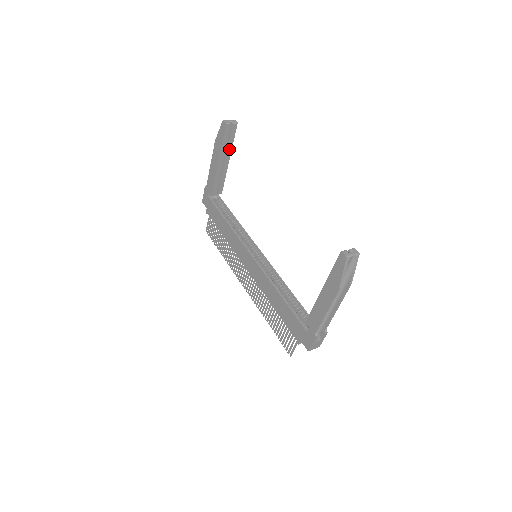
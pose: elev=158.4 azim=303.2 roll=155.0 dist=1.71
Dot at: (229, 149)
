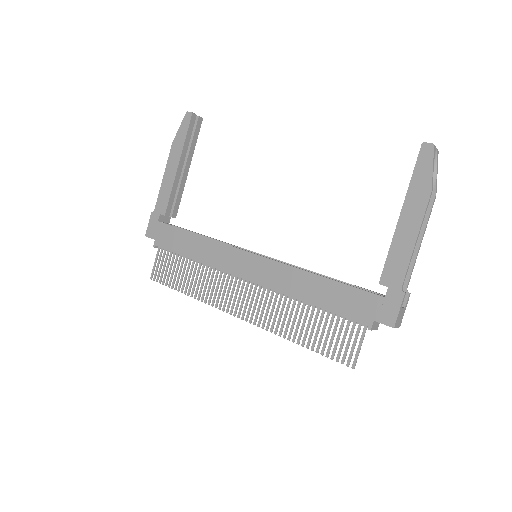
Dot at: (191, 152)
